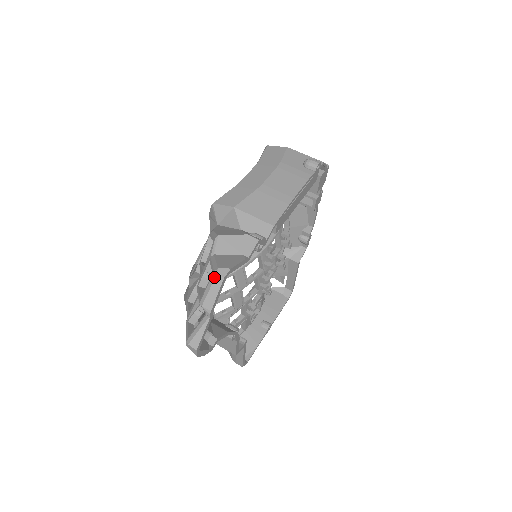
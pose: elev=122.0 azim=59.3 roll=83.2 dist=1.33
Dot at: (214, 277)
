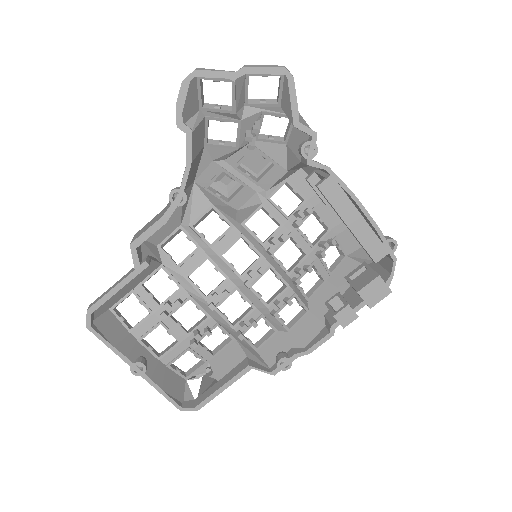
Dot at: (280, 66)
